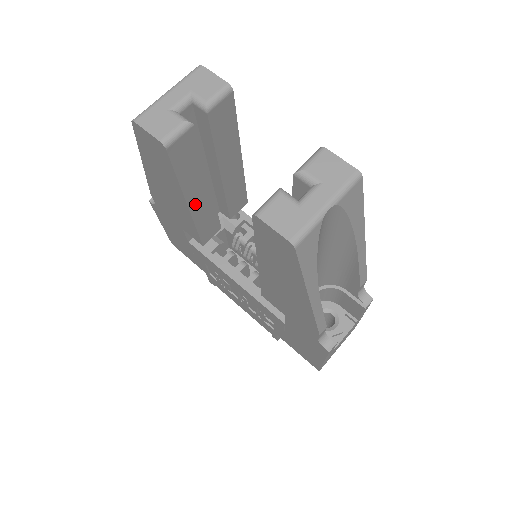
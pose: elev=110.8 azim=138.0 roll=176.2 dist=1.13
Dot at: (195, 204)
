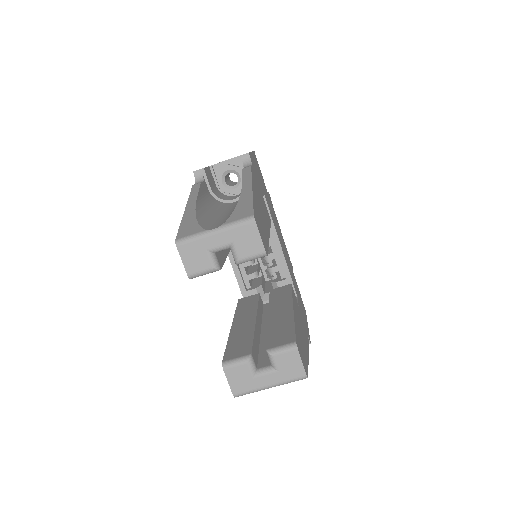
Dot at: occluded
